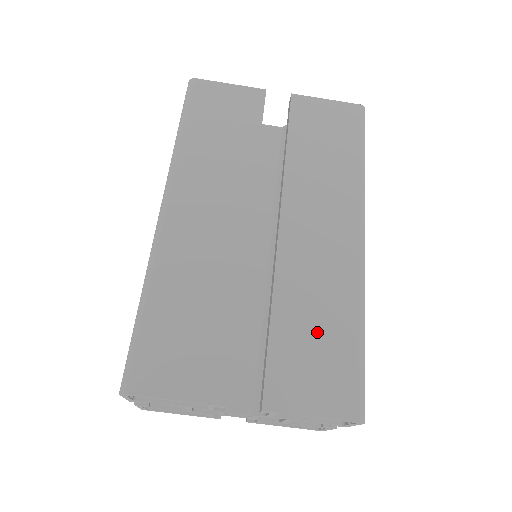
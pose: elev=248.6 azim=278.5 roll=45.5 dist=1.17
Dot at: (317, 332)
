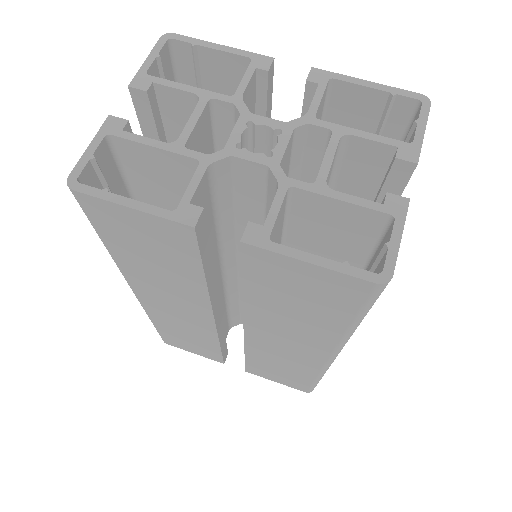
Dot at: occluded
